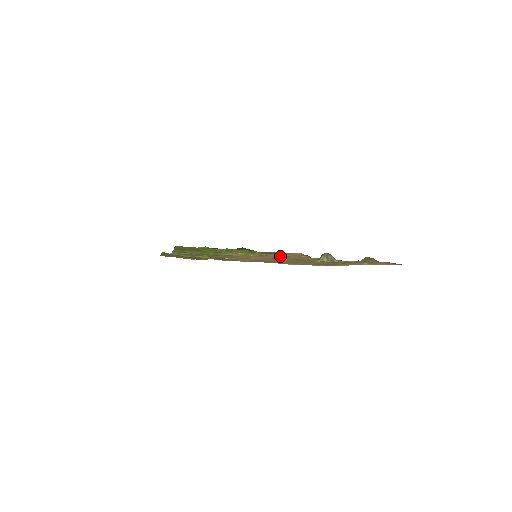
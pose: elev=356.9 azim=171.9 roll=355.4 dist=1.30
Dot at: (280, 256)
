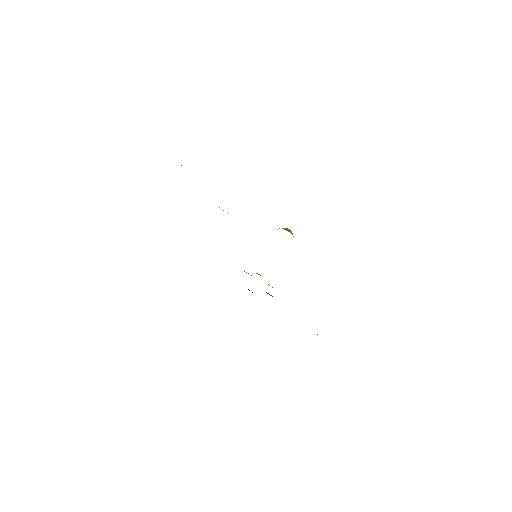
Dot at: occluded
